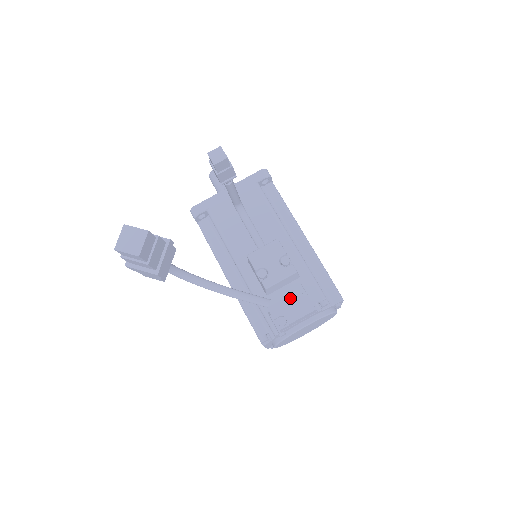
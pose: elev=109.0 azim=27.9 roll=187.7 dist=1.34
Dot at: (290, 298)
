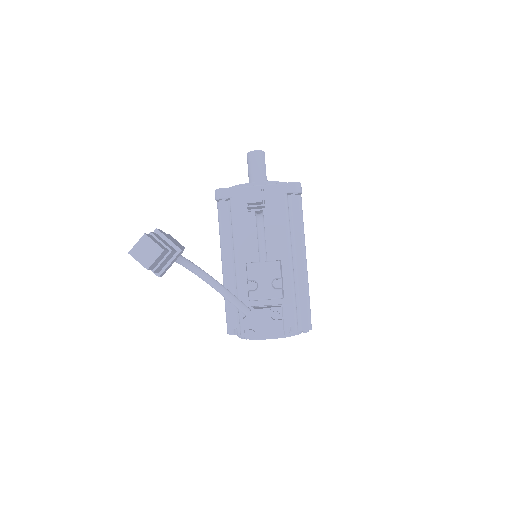
Dot at: (266, 318)
